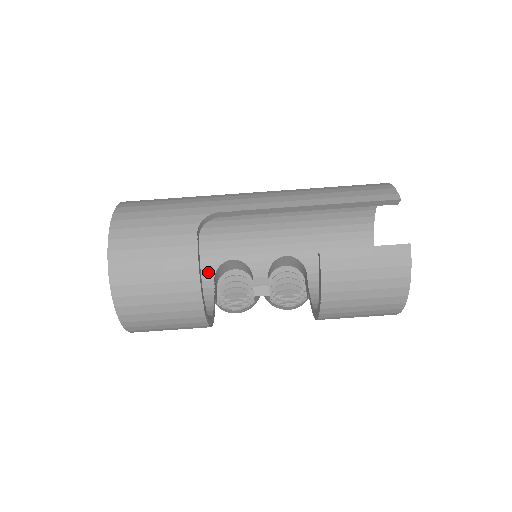
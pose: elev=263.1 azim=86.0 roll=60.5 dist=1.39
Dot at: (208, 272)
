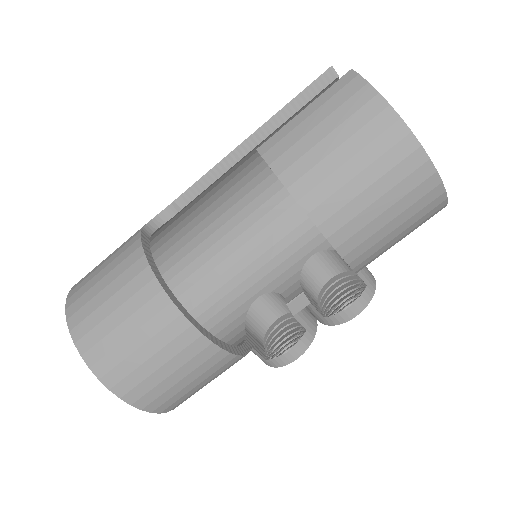
Dot at: (237, 326)
